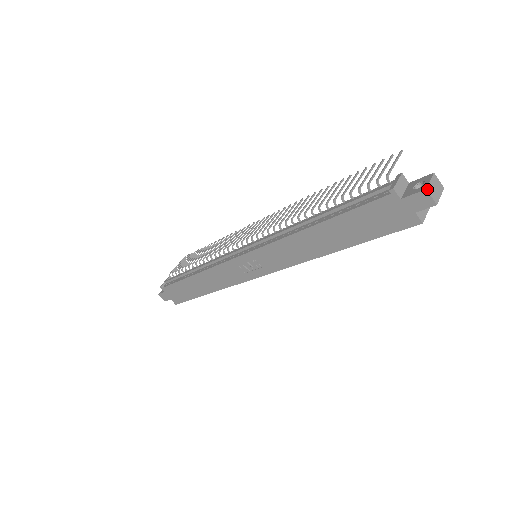
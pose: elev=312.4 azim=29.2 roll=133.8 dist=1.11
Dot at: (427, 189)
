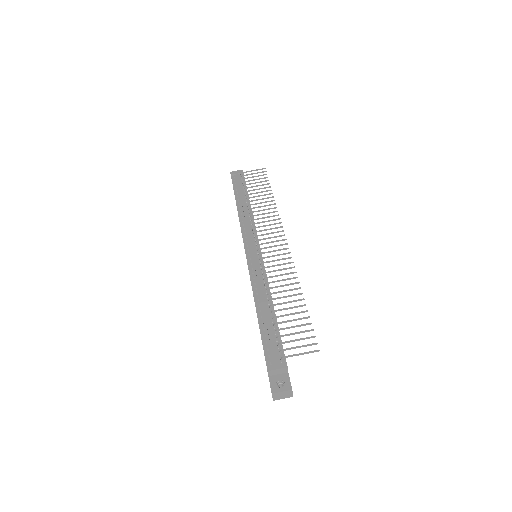
Dot at: (273, 394)
